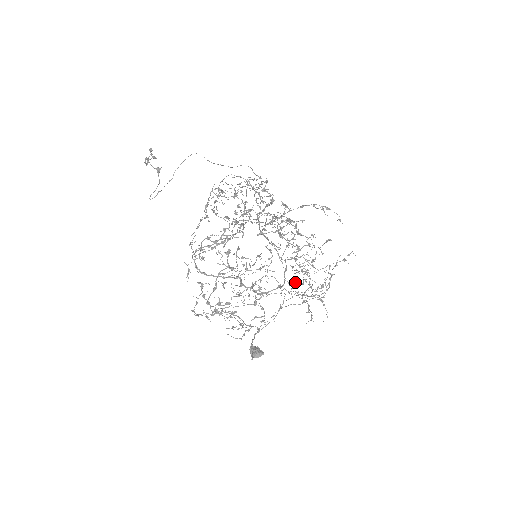
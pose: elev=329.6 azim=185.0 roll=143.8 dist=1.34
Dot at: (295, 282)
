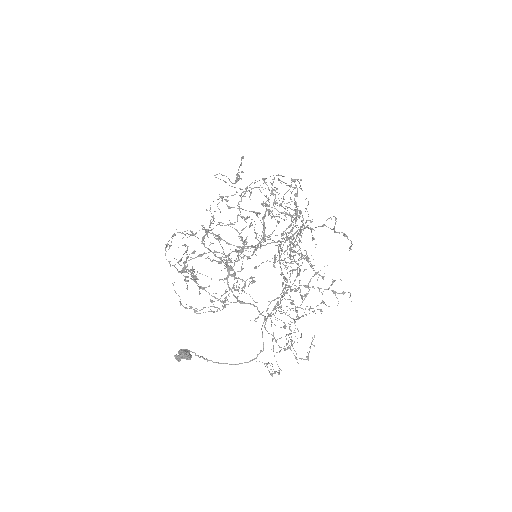
Dot at: (275, 308)
